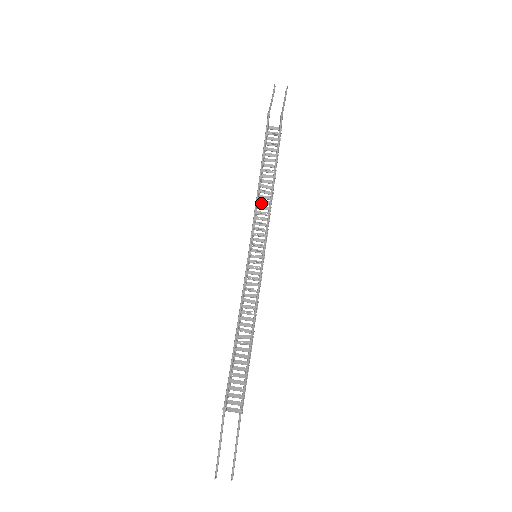
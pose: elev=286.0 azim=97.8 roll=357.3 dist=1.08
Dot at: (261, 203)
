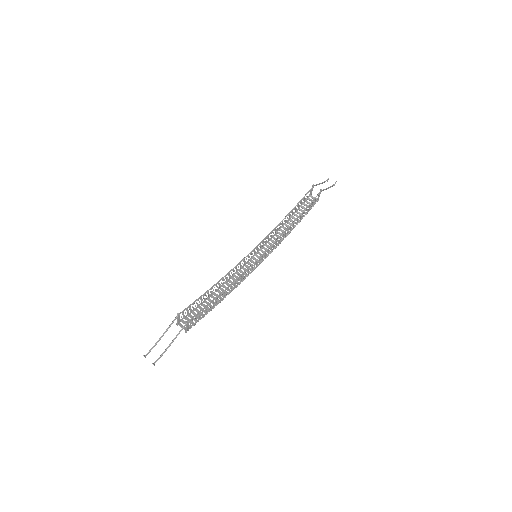
Dot at: (279, 233)
